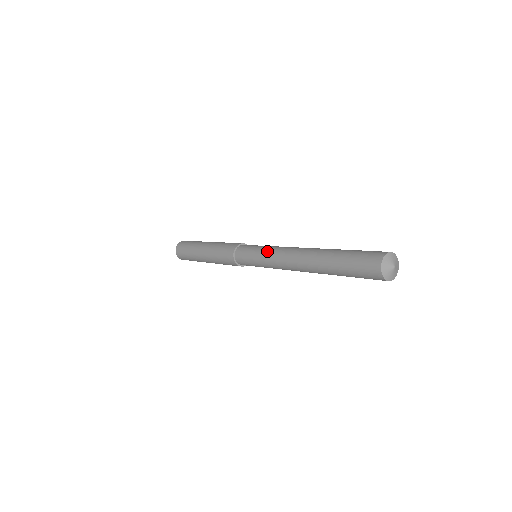
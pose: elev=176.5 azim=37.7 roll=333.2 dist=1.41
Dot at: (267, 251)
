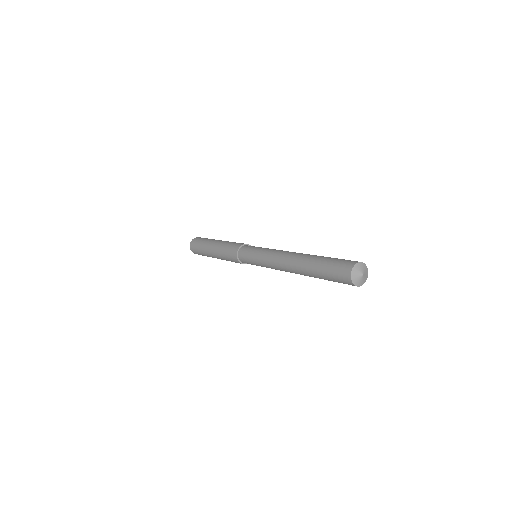
Dot at: (264, 254)
